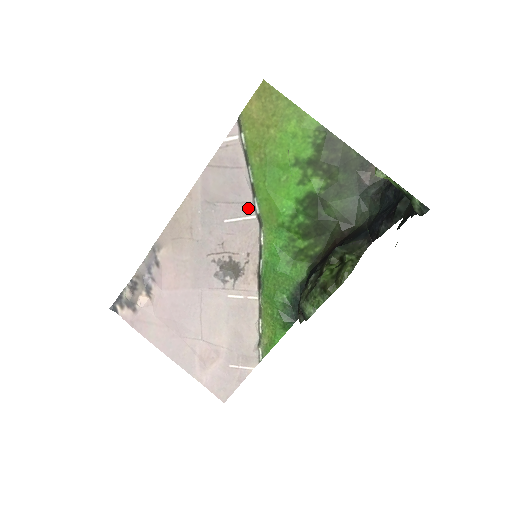
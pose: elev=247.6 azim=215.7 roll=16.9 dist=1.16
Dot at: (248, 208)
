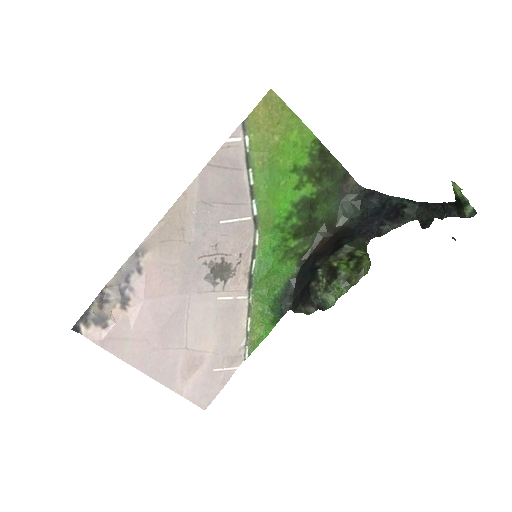
Dot at: (244, 209)
